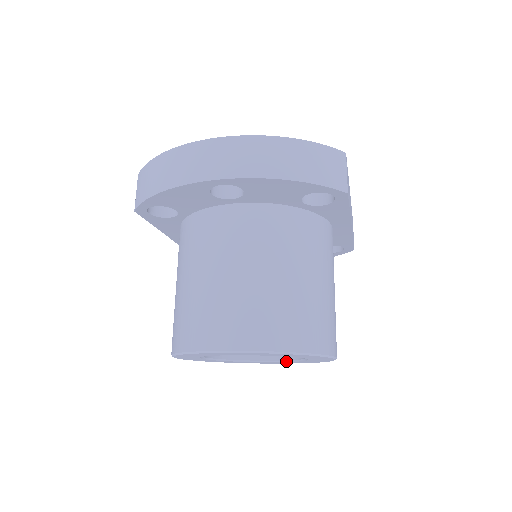
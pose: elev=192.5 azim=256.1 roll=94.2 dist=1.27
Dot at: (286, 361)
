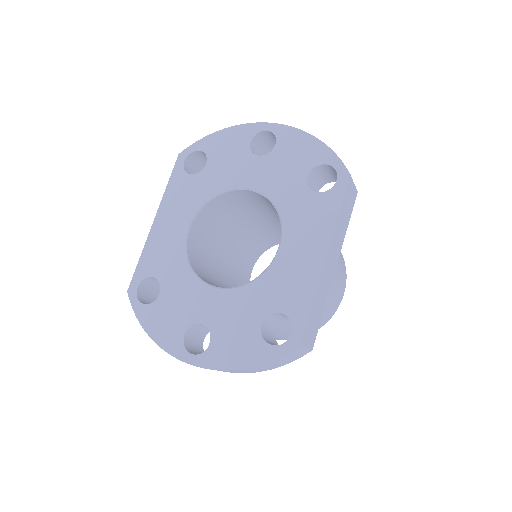
Dot at: occluded
